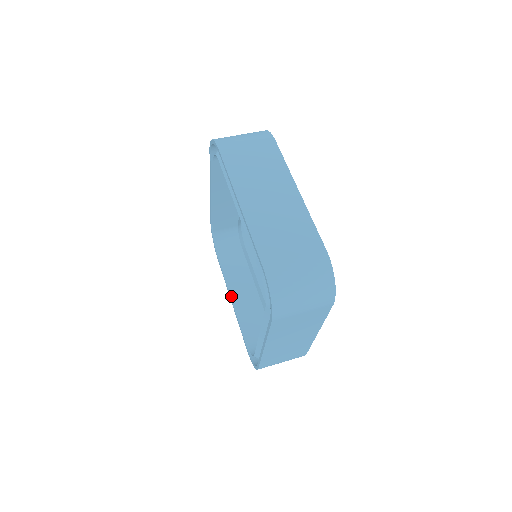
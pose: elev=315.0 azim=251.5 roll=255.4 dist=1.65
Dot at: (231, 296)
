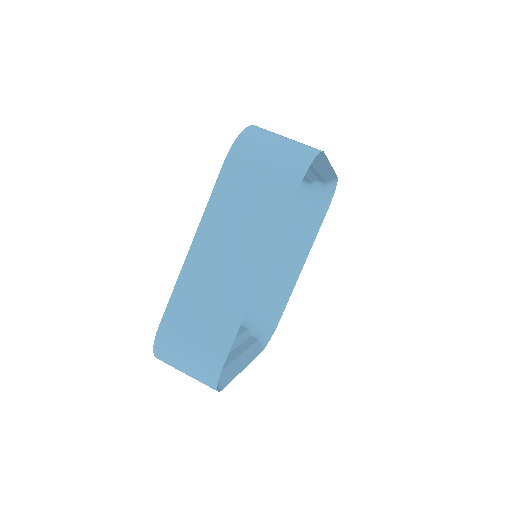
Dot at: occluded
